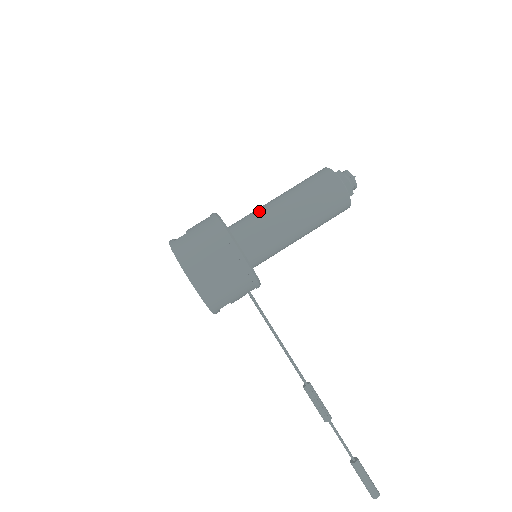
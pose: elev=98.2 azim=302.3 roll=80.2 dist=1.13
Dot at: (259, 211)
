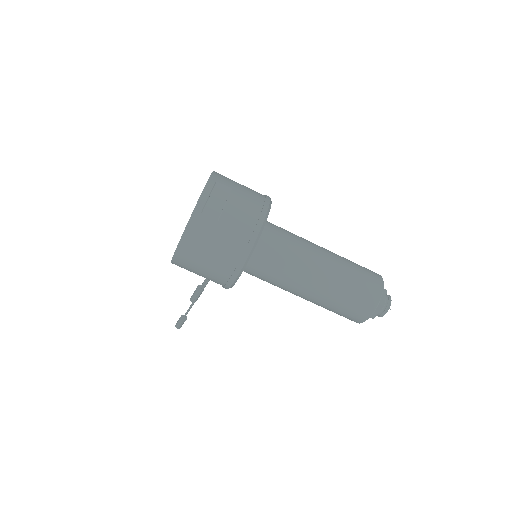
Dot at: (292, 264)
